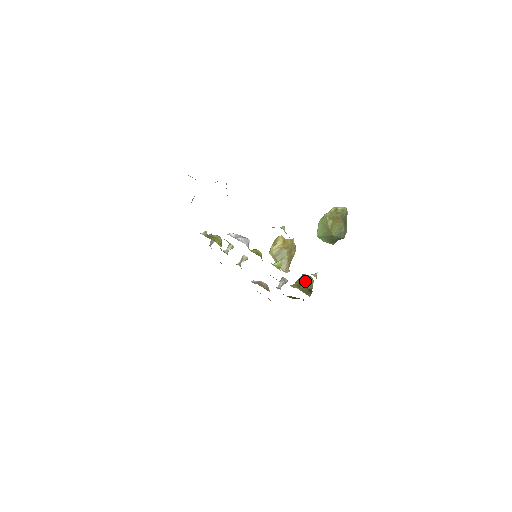
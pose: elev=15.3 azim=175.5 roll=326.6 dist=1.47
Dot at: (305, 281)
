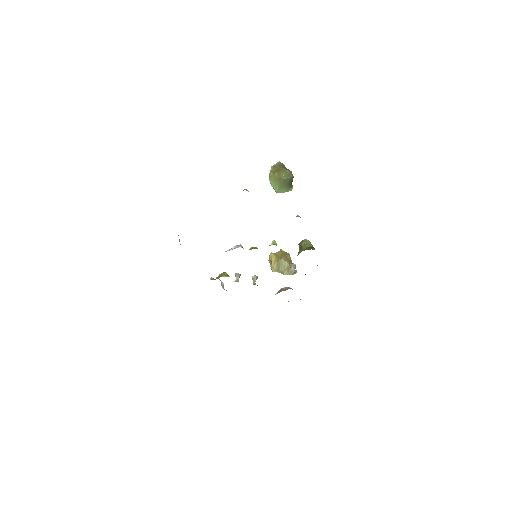
Dot at: (303, 244)
